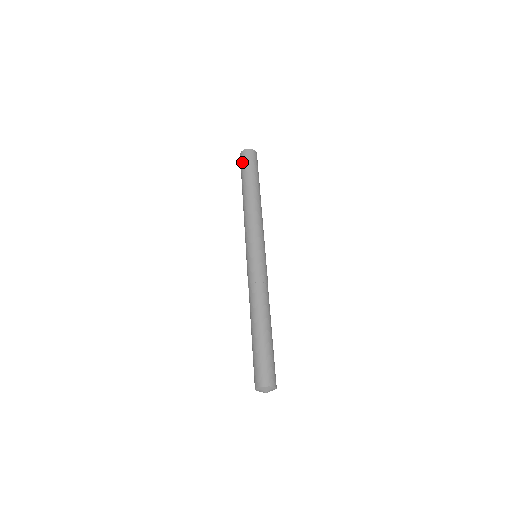
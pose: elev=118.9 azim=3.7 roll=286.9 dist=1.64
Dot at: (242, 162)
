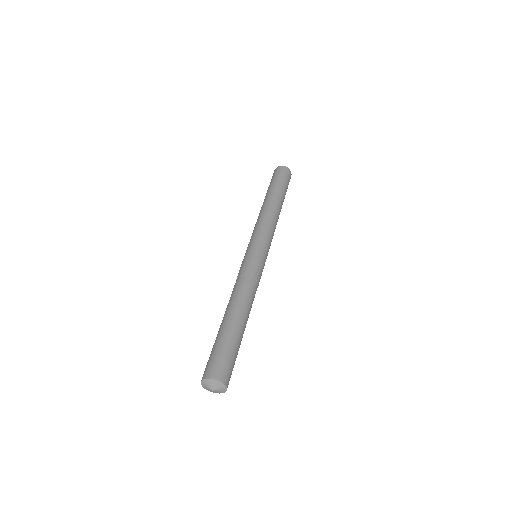
Dot at: (279, 174)
